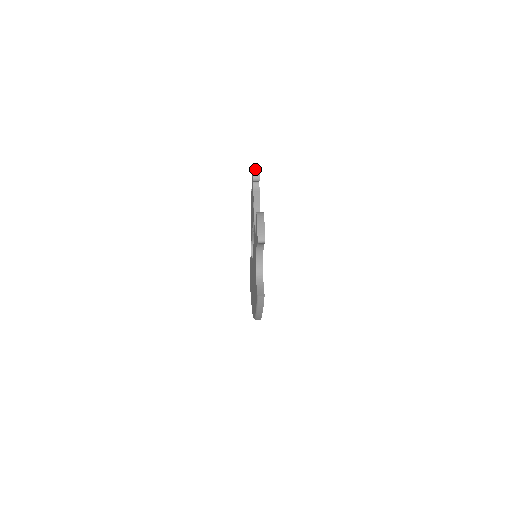
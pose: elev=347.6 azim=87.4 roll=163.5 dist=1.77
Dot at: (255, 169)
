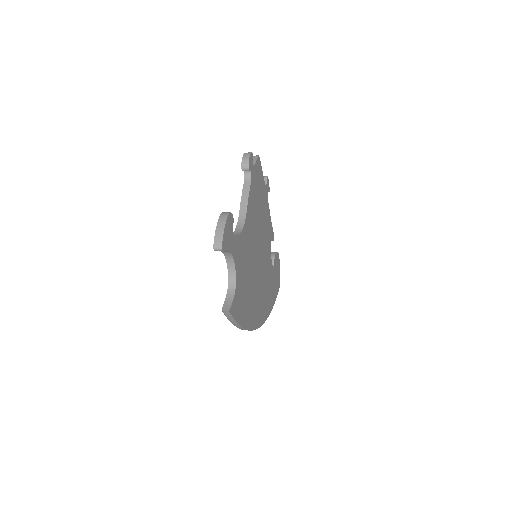
Dot at: (244, 157)
